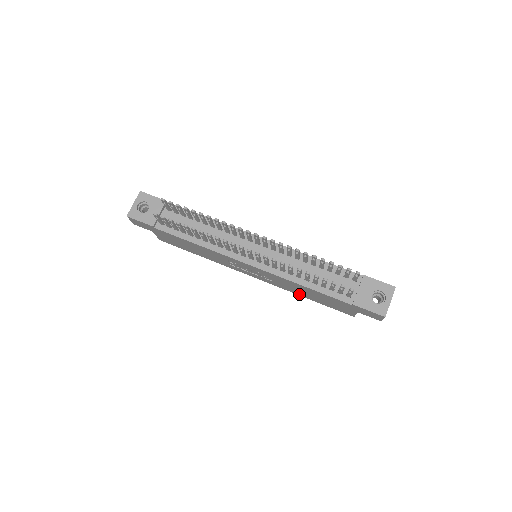
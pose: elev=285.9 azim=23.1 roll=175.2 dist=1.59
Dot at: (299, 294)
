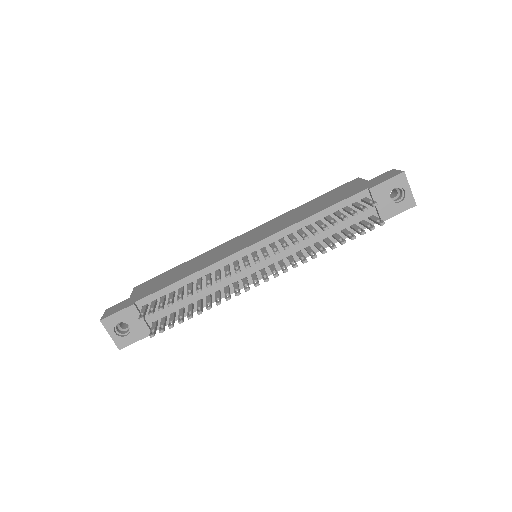
Dot at: occluded
